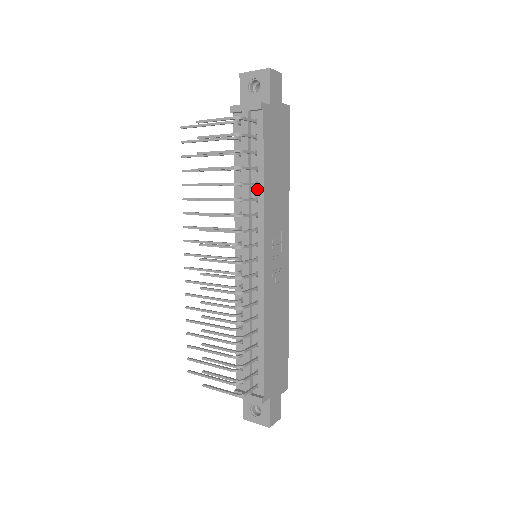
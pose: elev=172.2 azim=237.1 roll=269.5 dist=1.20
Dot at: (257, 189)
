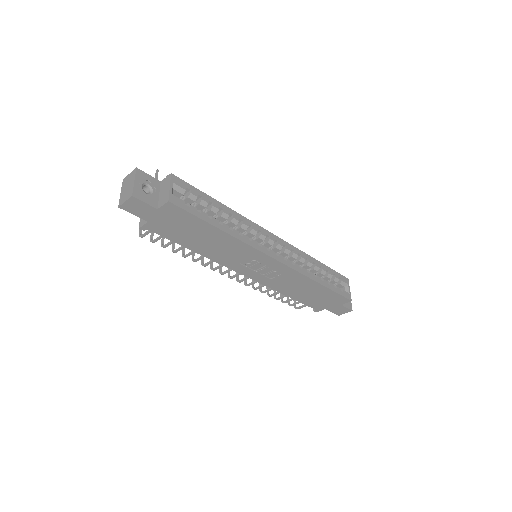
Dot at: occluded
